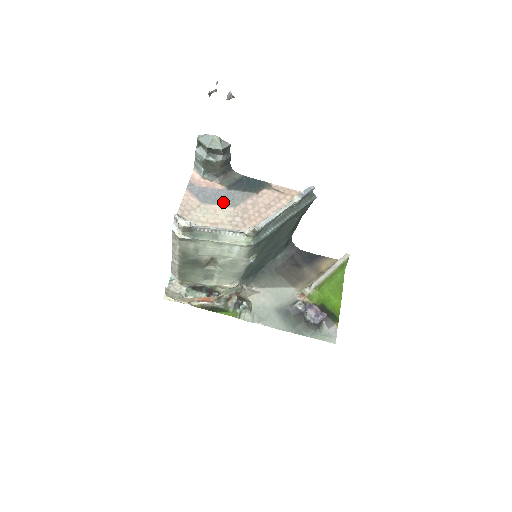
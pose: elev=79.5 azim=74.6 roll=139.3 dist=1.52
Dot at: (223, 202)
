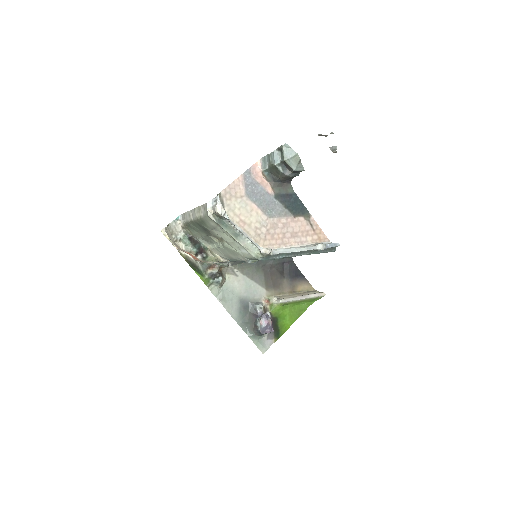
Dot at: (263, 206)
